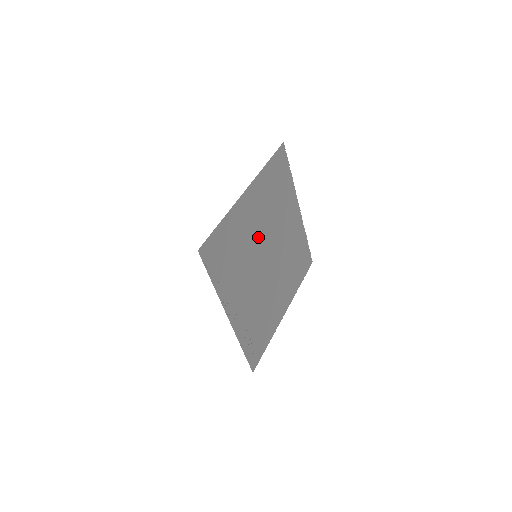
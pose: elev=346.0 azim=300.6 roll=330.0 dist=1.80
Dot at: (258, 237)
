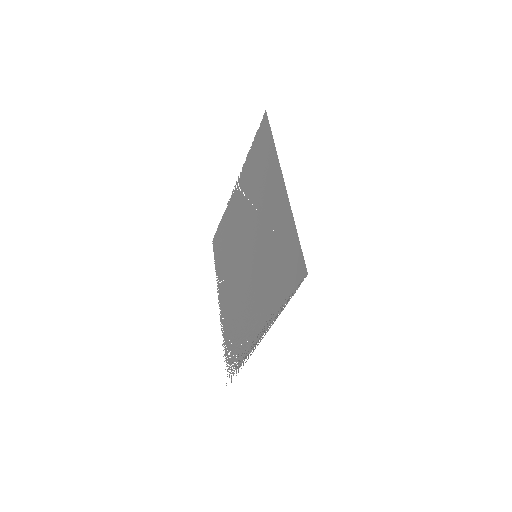
Dot at: (259, 233)
